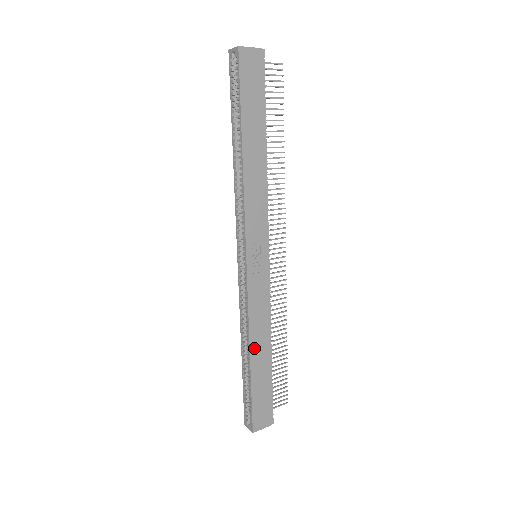
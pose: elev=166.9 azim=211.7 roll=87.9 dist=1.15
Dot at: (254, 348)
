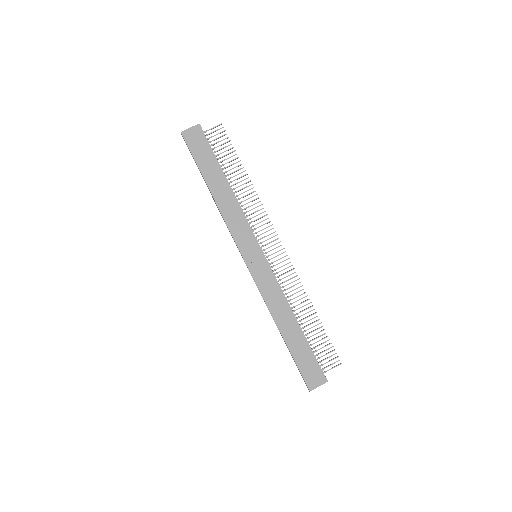
Dot at: (280, 323)
